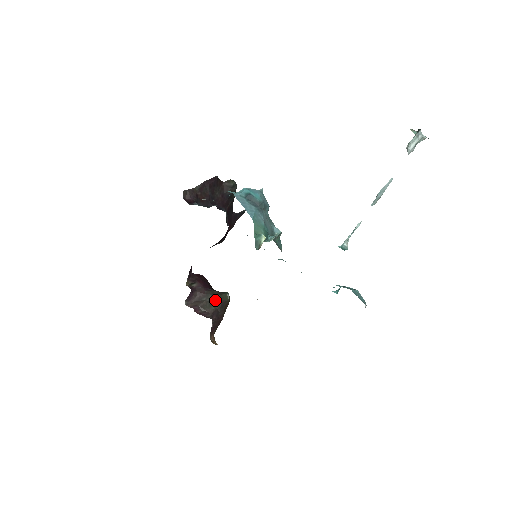
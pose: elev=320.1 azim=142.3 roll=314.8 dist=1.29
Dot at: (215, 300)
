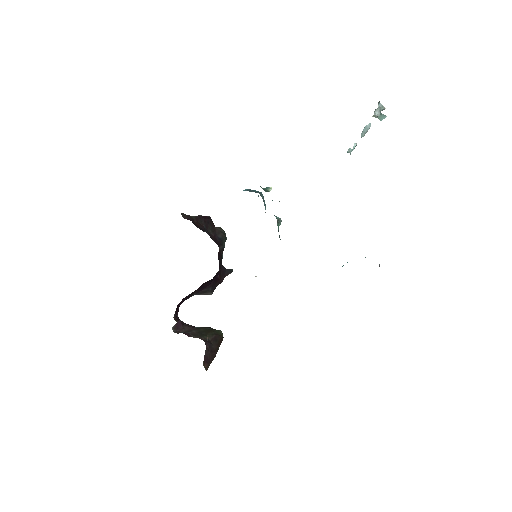
Dot at: (207, 332)
